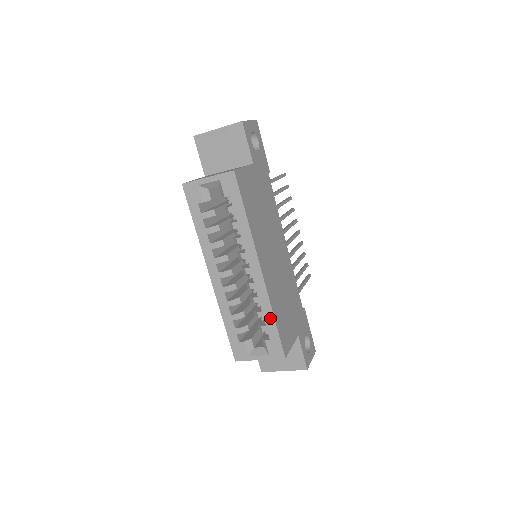
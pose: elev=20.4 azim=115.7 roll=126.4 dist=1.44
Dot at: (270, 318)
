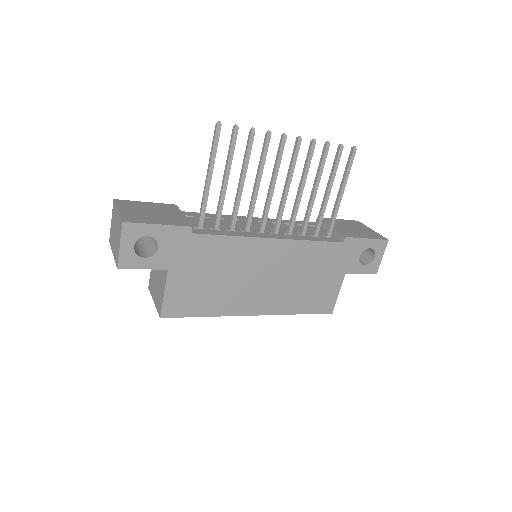
Dot at: (296, 312)
